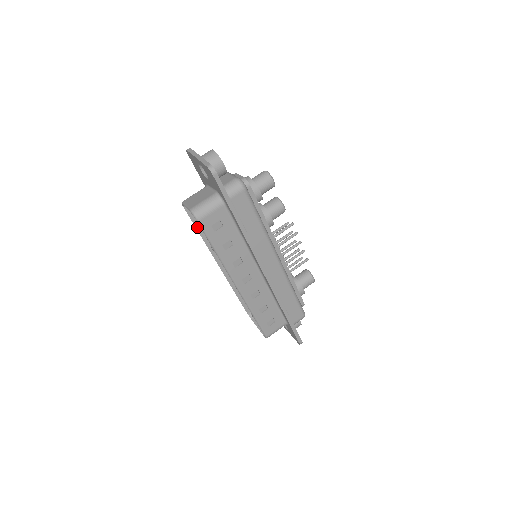
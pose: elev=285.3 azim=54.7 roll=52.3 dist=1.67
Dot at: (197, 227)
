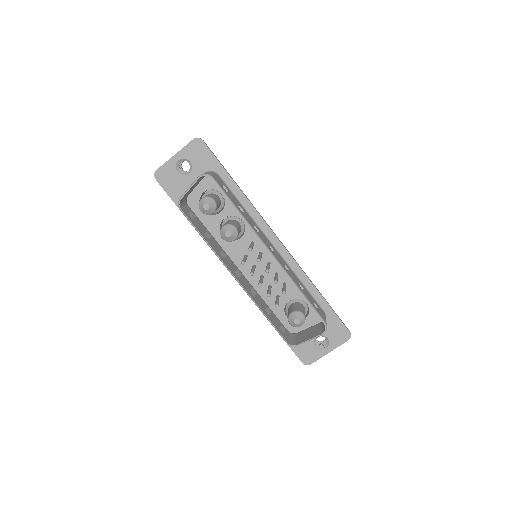
Dot at: (199, 232)
